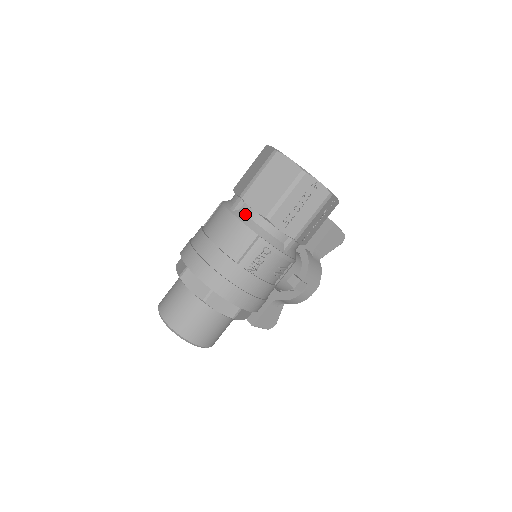
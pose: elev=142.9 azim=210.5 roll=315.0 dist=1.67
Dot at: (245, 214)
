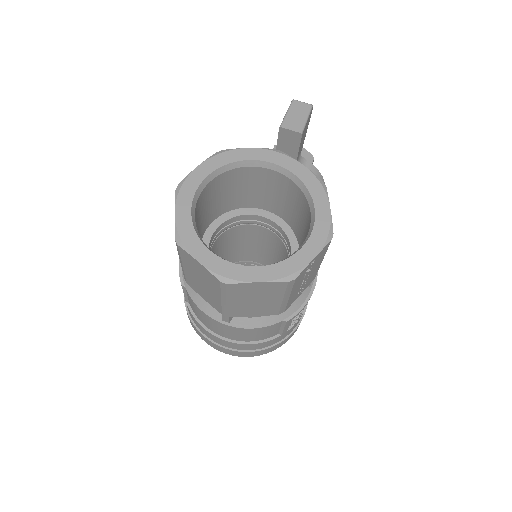
Dot at: (247, 318)
